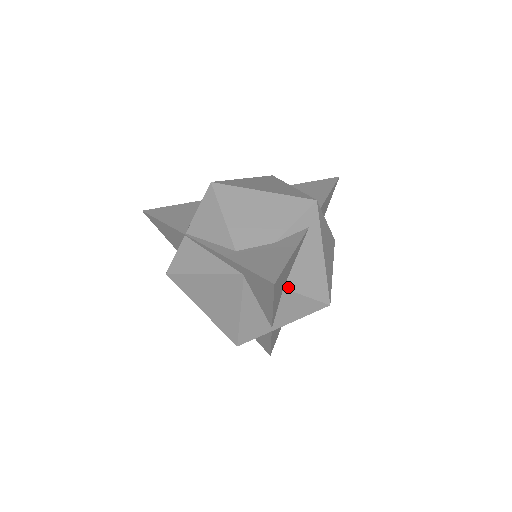
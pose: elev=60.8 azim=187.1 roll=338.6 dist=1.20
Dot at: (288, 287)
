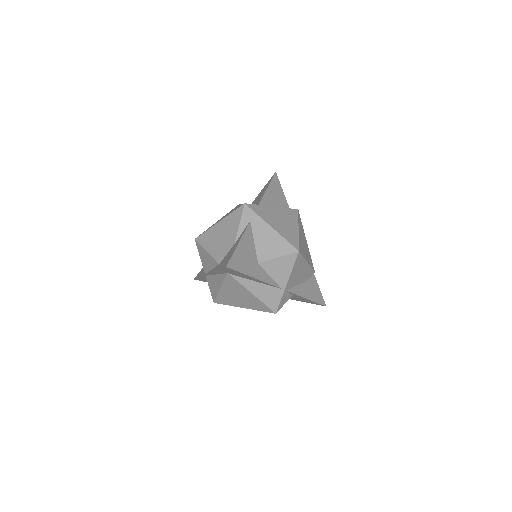
Dot at: (261, 261)
